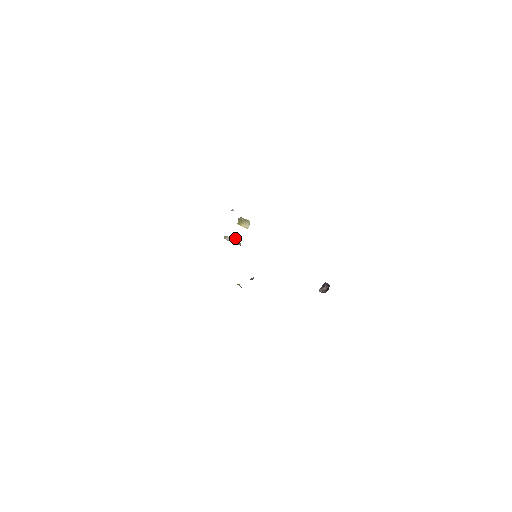
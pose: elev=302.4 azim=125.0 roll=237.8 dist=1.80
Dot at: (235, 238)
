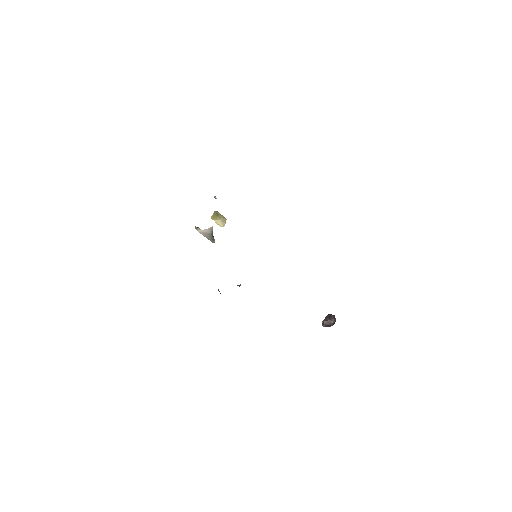
Dot at: (210, 232)
